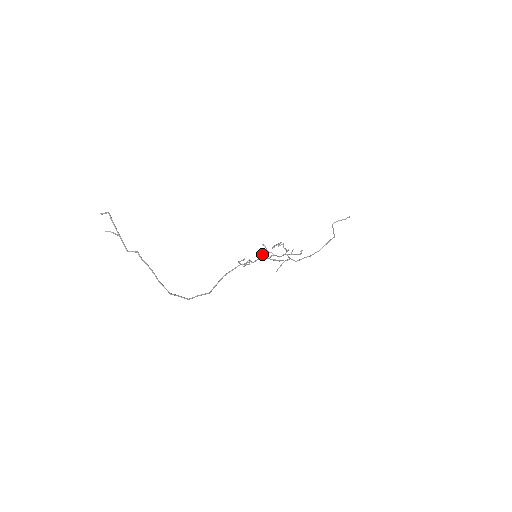
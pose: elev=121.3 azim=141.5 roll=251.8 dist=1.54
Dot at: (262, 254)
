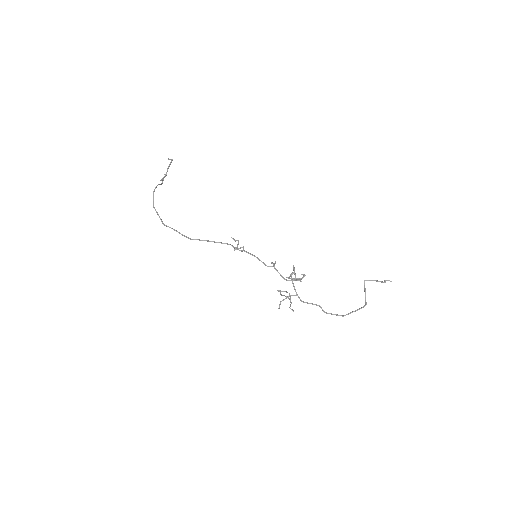
Dot at: (279, 290)
